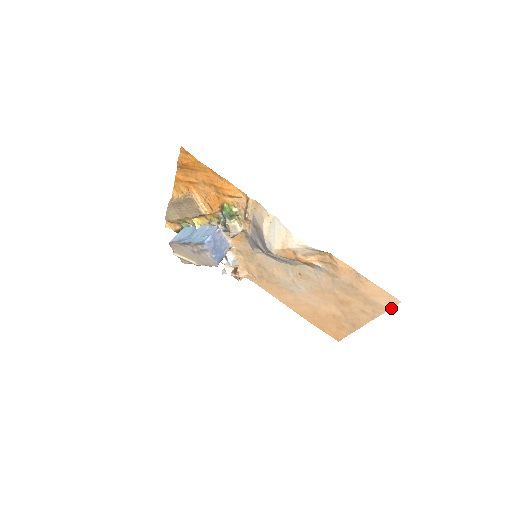
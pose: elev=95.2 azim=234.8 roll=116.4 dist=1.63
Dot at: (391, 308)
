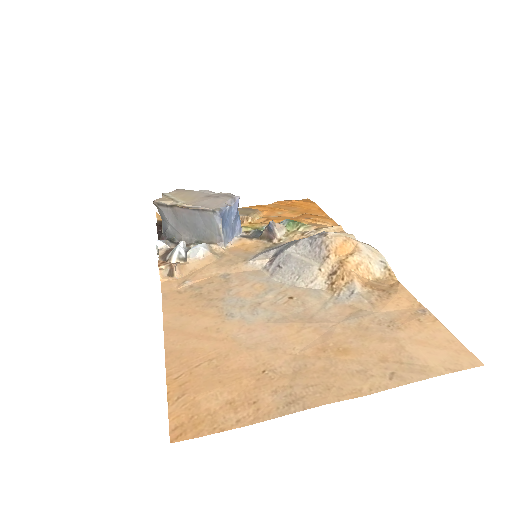
Dot at: (449, 372)
